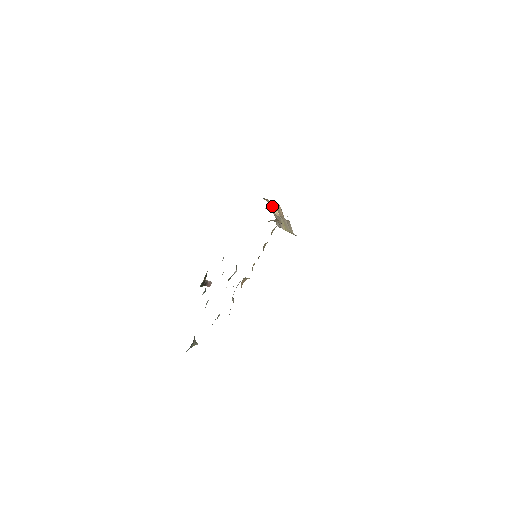
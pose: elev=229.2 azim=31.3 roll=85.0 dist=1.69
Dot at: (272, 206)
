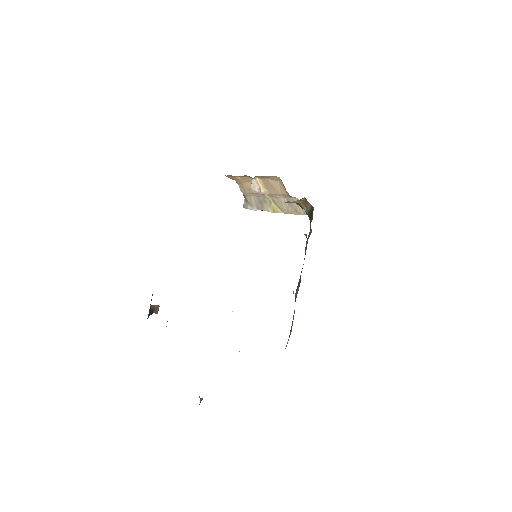
Dot at: (258, 183)
